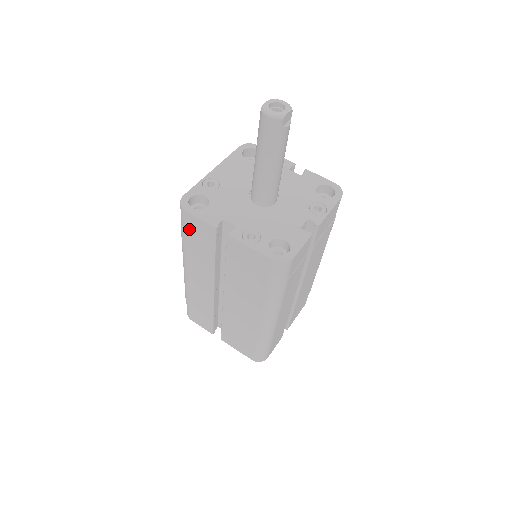
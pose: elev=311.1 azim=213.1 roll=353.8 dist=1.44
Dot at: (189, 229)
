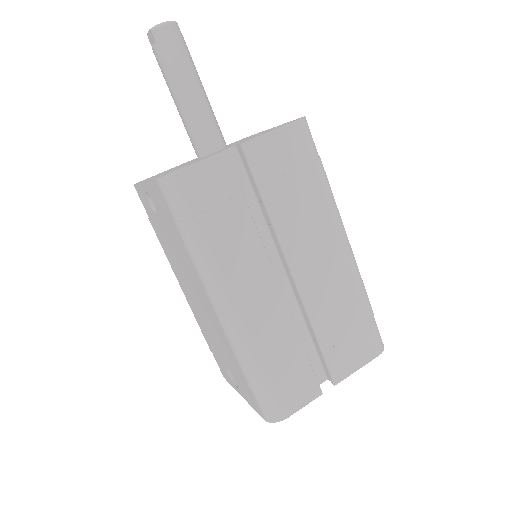
Dot at: (198, 201)
